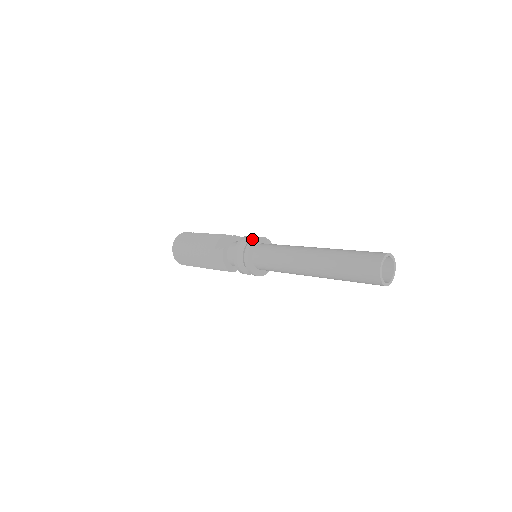
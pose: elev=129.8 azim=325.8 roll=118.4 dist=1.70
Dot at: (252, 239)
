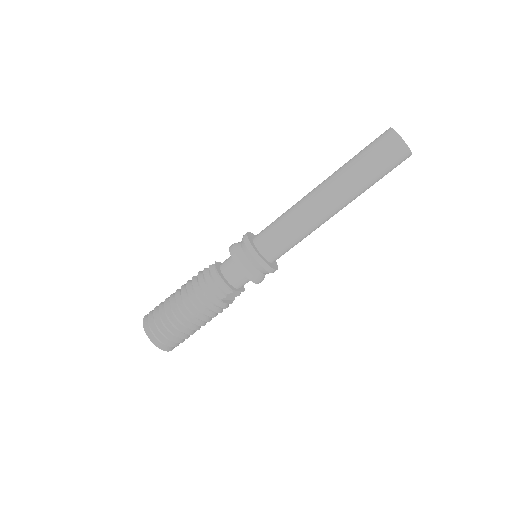
Dot at: occluded
